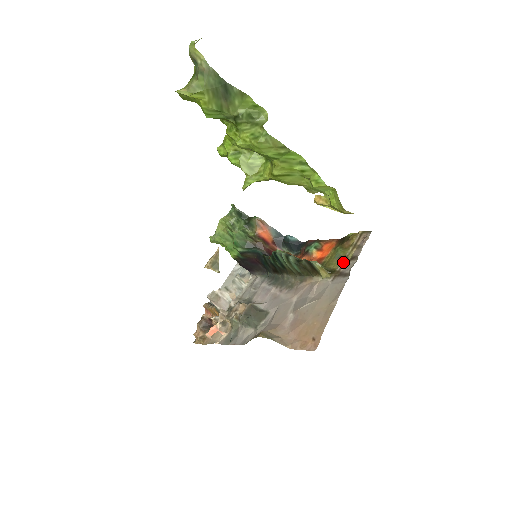
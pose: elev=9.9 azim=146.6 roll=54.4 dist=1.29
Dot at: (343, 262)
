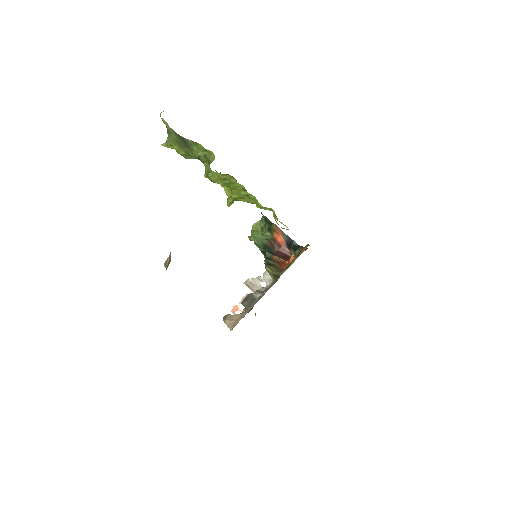
Dot at: (285, 269)
